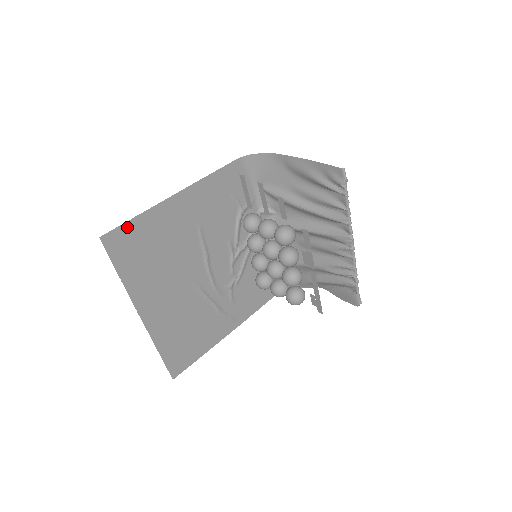
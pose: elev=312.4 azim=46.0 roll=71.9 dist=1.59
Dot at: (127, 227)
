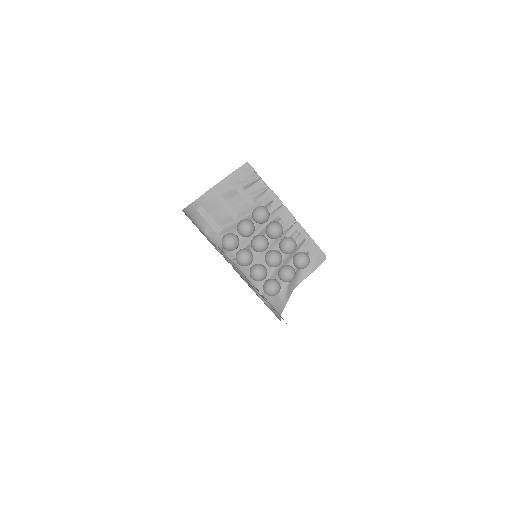
Dot at: occluded
